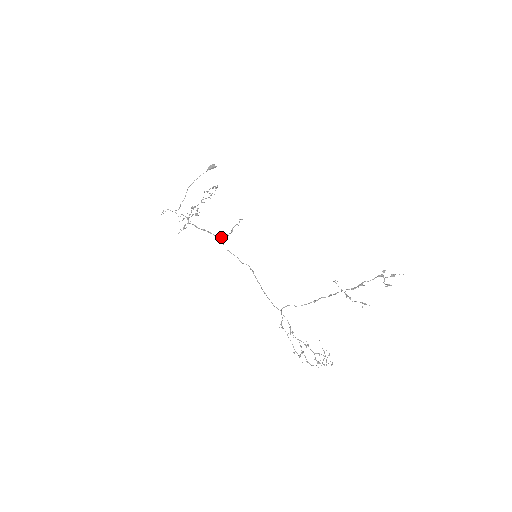
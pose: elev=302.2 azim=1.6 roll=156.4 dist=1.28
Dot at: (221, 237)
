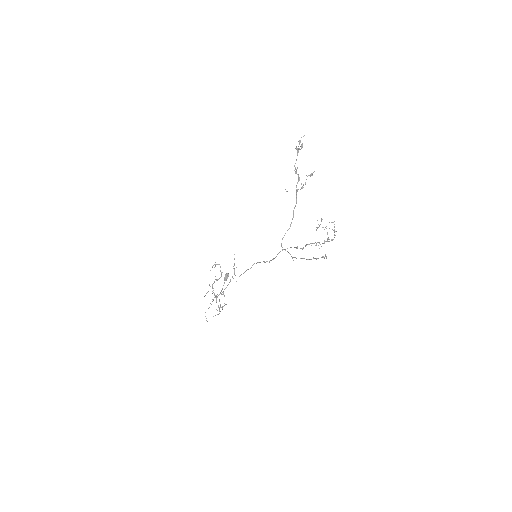
Dot at: occluded
